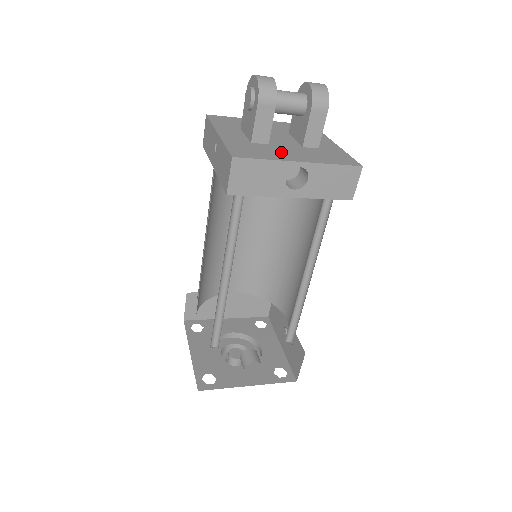
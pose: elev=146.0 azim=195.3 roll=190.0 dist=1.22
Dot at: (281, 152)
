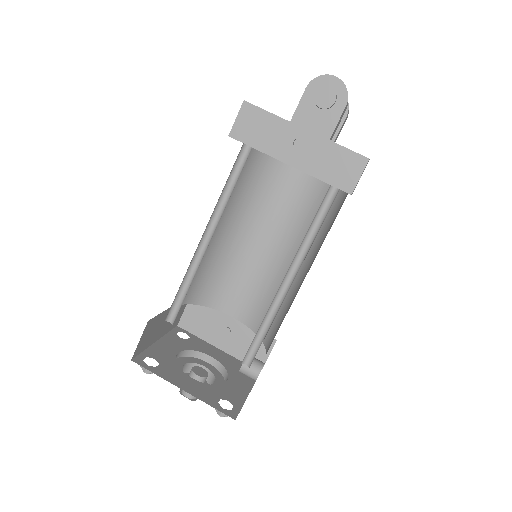
Dot at: occluded
